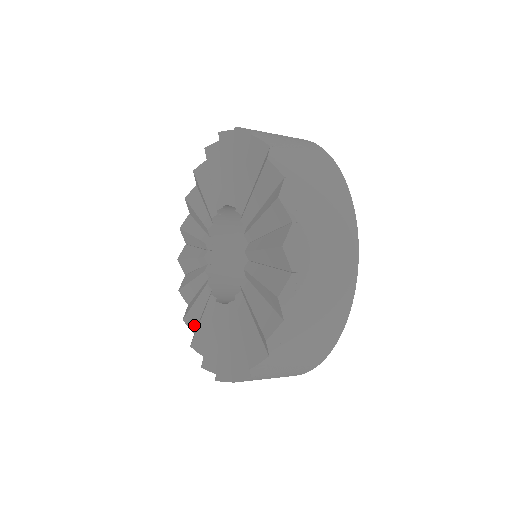
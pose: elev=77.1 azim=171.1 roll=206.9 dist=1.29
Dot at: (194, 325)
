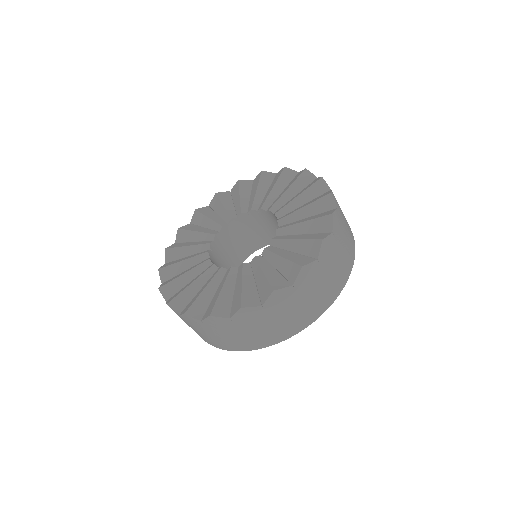
Dot at: (171, 294)
